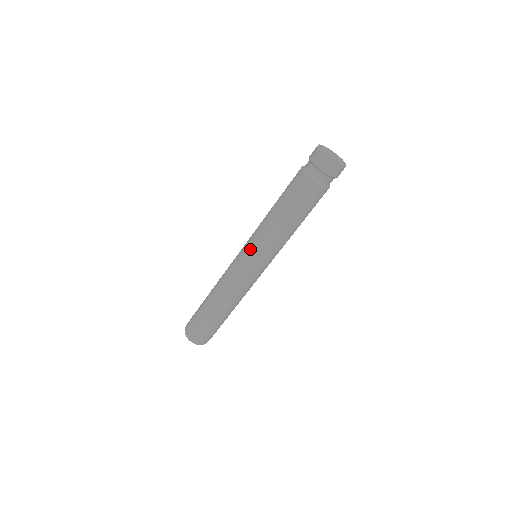
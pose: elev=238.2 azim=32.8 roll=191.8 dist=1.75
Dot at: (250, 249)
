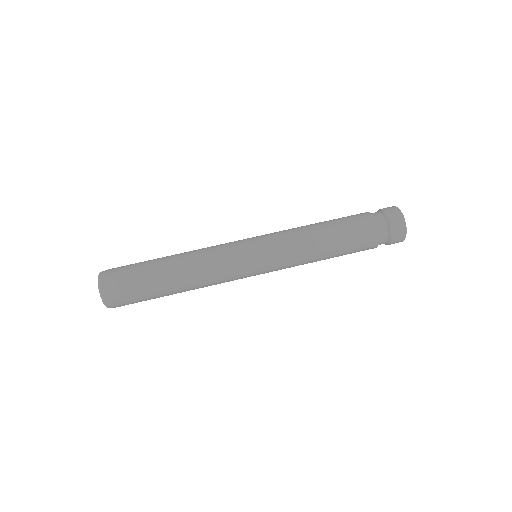
Dot at: (263, 236)
